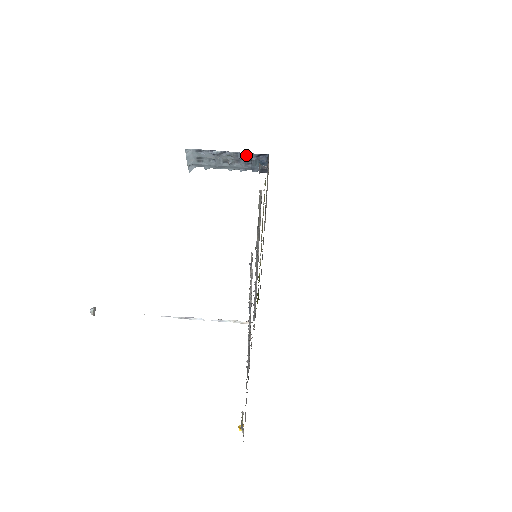
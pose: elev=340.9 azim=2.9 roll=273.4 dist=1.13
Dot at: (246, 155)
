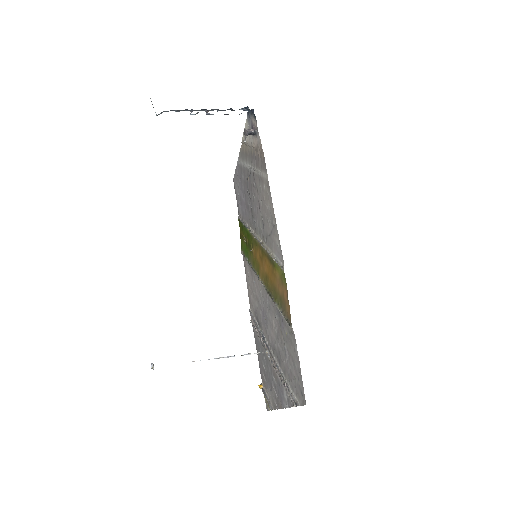
Dot at: occluded
